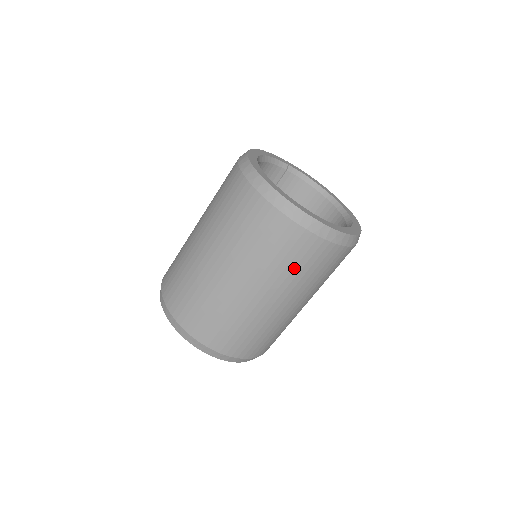
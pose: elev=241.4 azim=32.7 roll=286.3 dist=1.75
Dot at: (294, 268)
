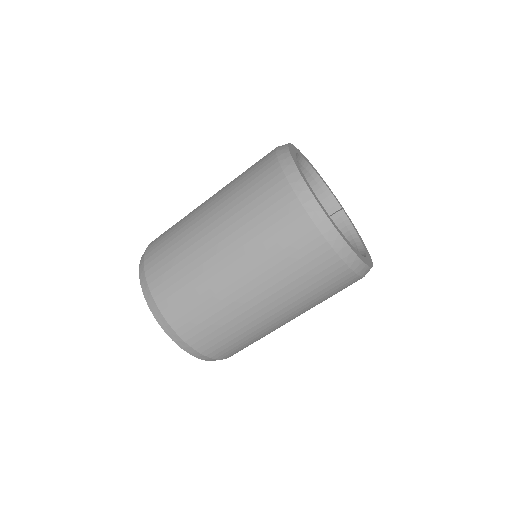
Dot at: (260, 224)
